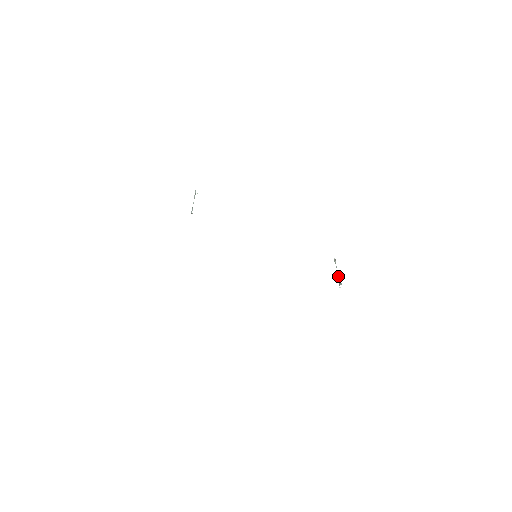
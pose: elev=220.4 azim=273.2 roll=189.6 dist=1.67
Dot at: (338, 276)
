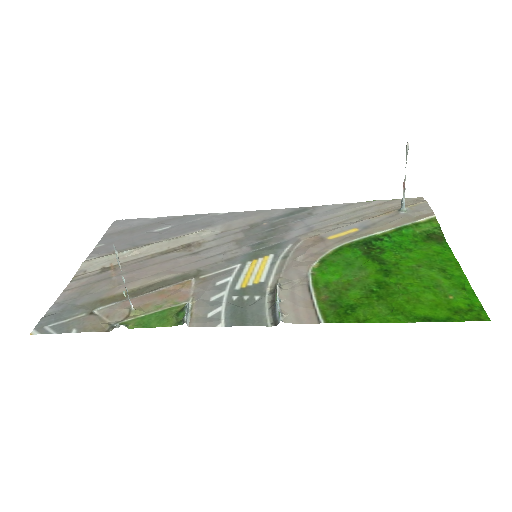
Dot at: (403, 188)
